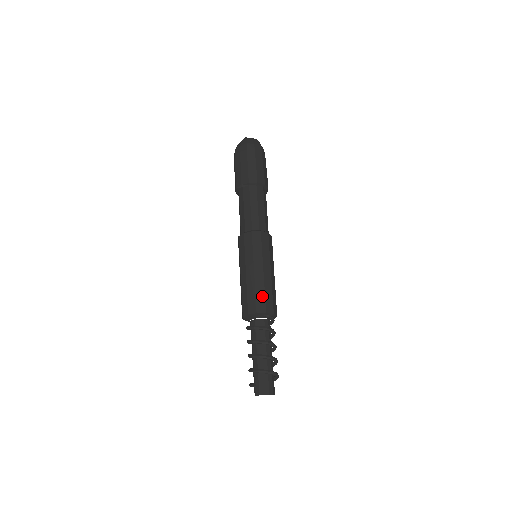
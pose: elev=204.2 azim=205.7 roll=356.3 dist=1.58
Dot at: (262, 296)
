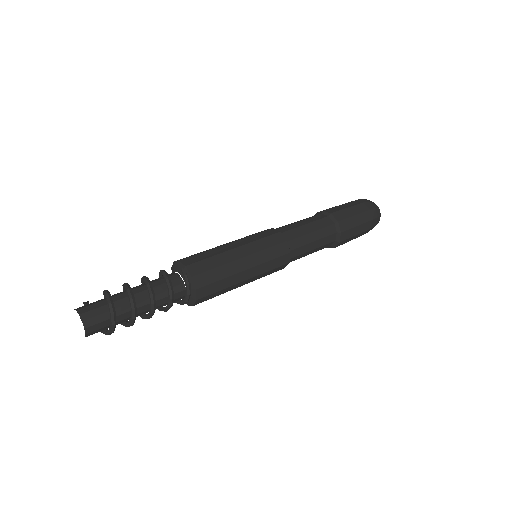
Dot at: (204, 257)
